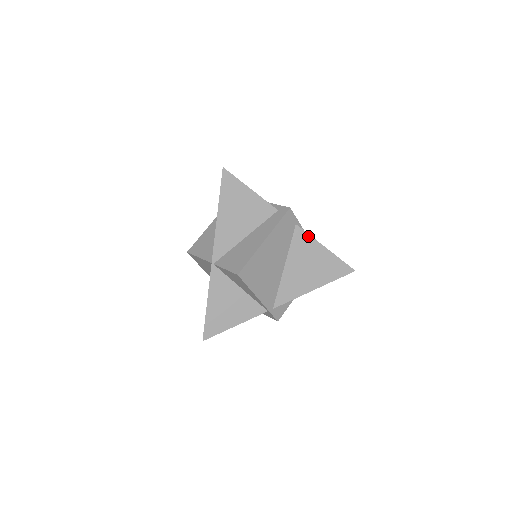
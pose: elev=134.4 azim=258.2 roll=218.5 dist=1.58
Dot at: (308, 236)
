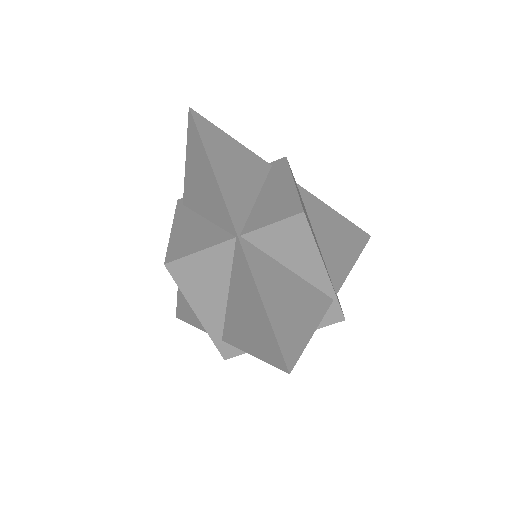
Dot at: (314, 197)
